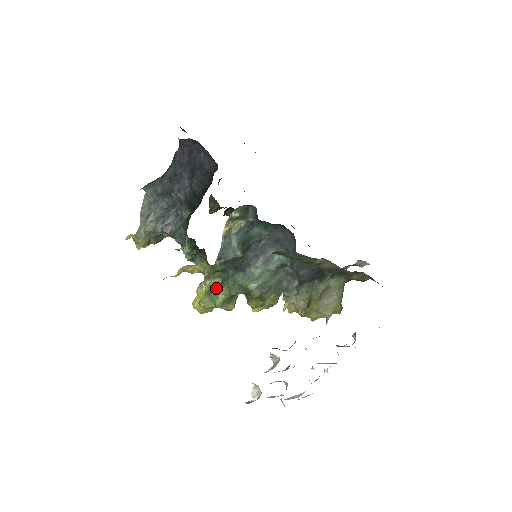
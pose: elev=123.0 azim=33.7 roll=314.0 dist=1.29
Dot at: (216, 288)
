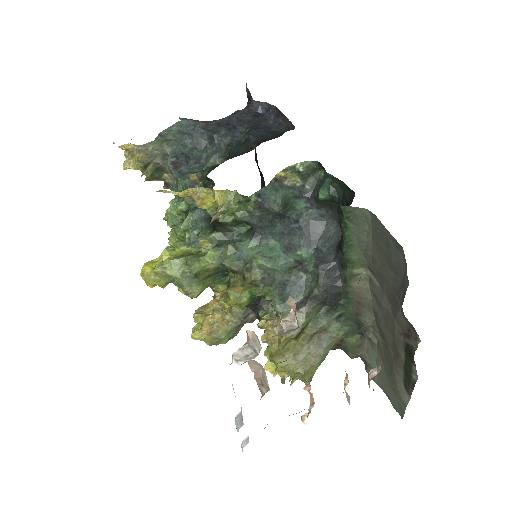
Dot at: (199, 253)
